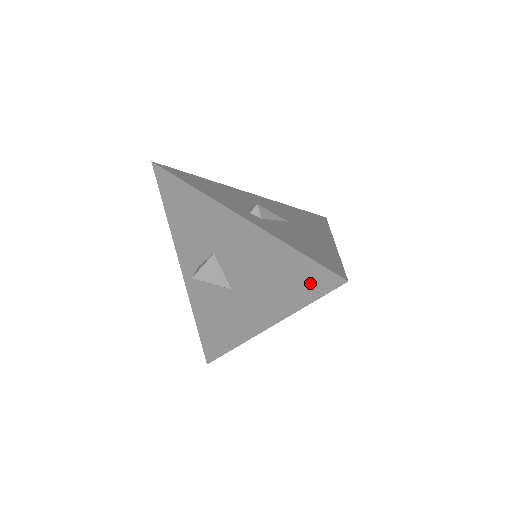
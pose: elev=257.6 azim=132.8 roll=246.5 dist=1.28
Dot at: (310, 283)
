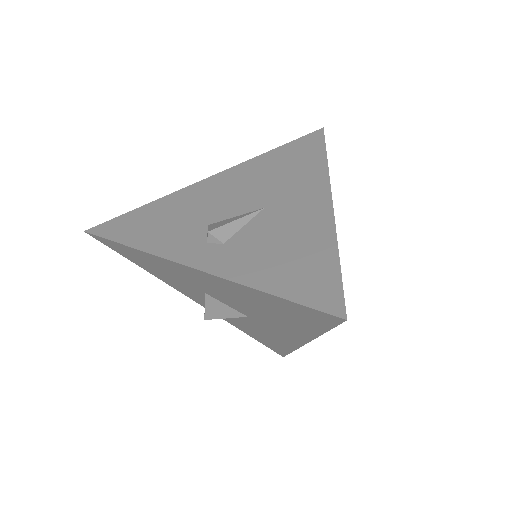
Dot at: (310, 318)
